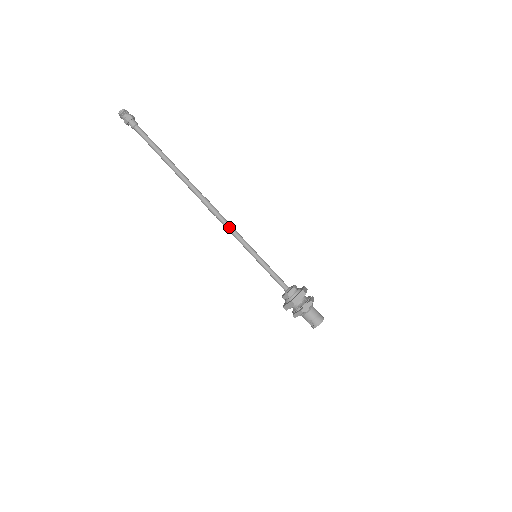
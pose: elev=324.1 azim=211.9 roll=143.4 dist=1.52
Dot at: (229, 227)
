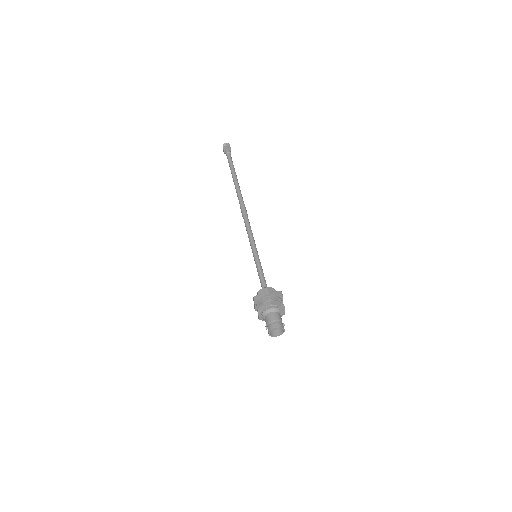
Dot at: (247, 228)
